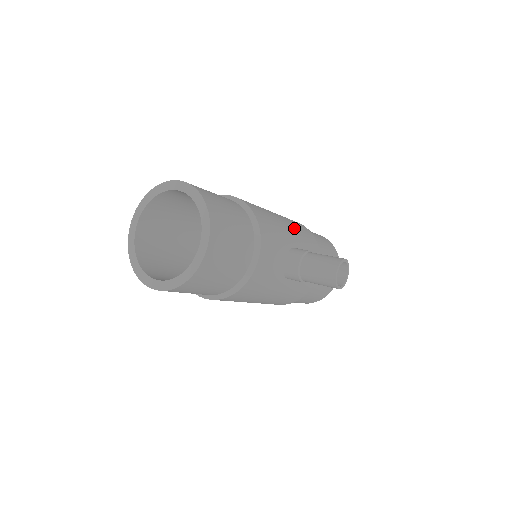
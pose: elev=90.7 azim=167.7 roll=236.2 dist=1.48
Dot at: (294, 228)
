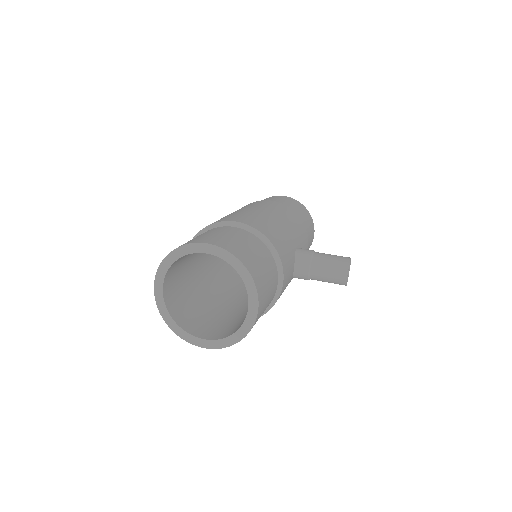
Dot at: (289, 223)
